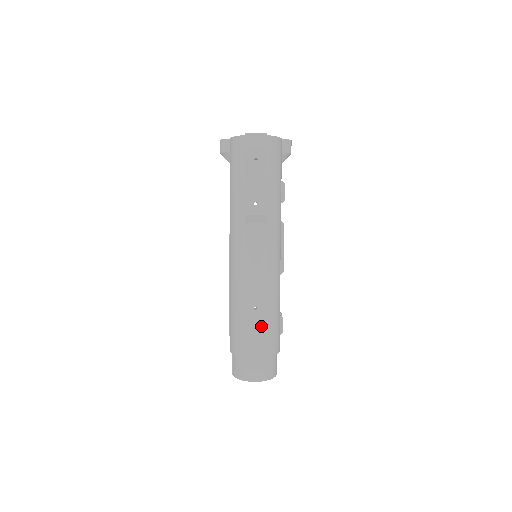
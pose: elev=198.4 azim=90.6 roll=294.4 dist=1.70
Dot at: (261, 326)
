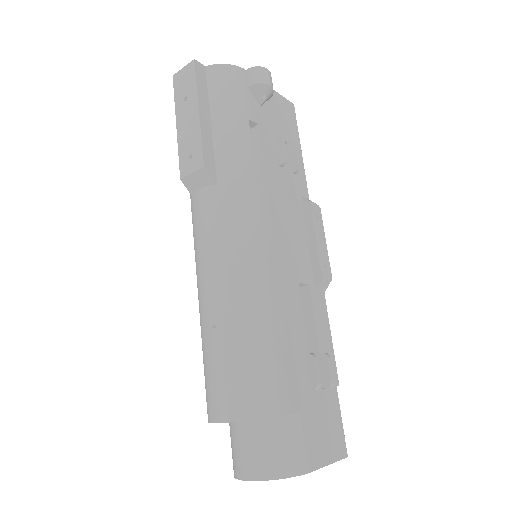
Dot at: (226, 358)
